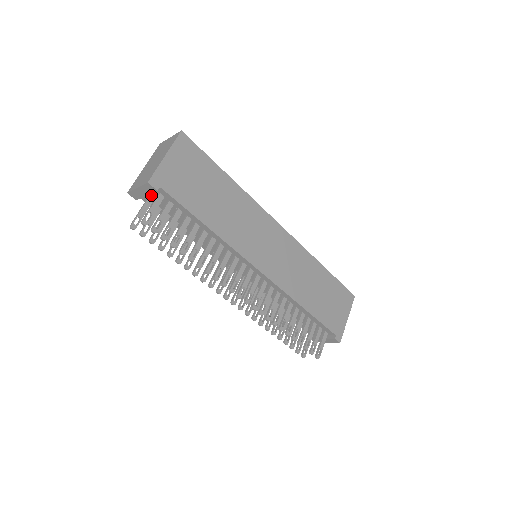
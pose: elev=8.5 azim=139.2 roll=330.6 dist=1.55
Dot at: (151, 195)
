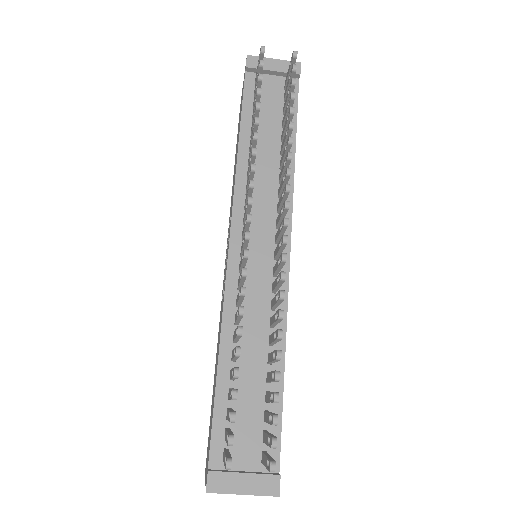
Dot at: (269, 79)
